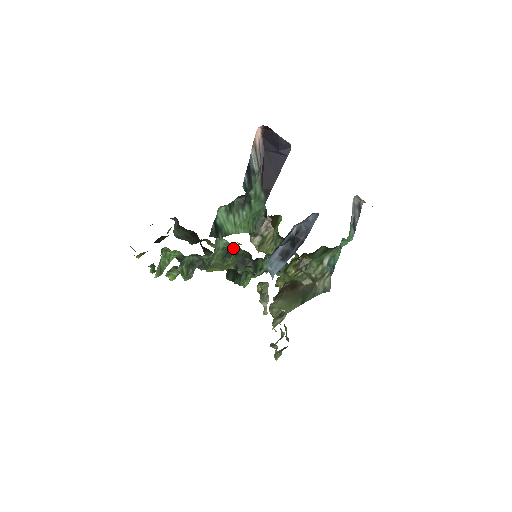
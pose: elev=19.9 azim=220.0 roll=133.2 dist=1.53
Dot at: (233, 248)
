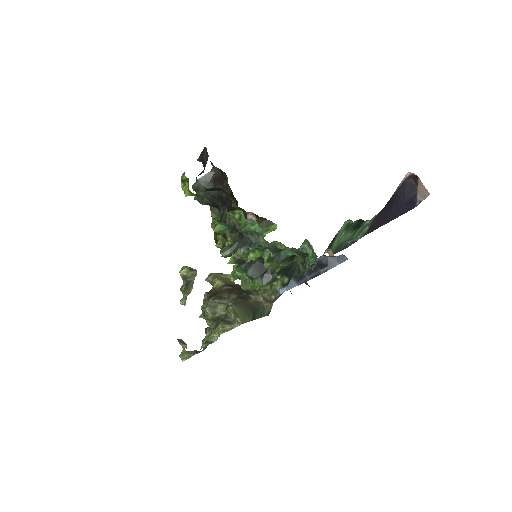
Dot at: occluded
